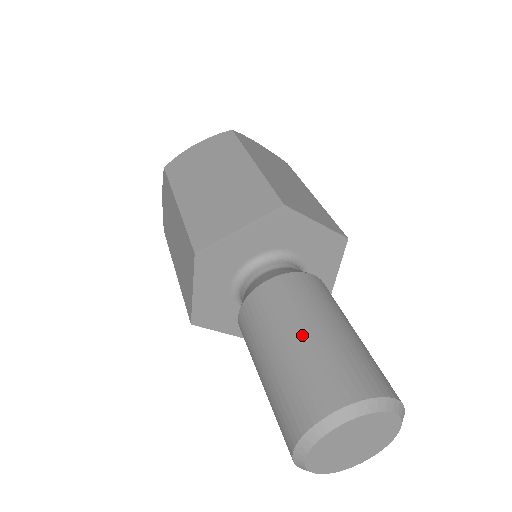
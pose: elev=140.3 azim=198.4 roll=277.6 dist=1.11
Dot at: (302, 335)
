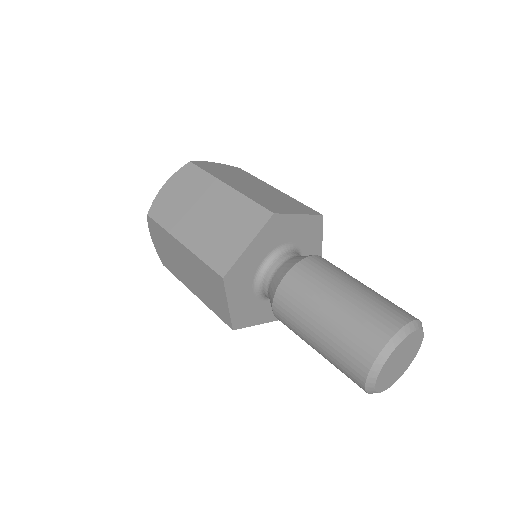
Dot at: (363, 285)
